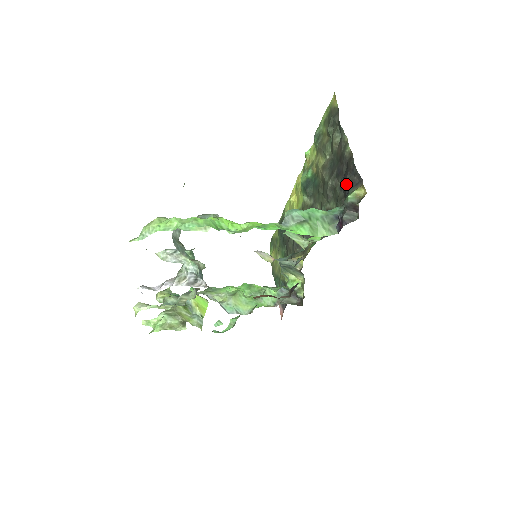
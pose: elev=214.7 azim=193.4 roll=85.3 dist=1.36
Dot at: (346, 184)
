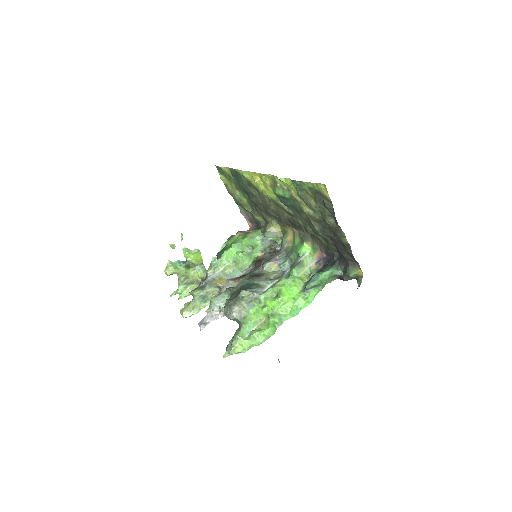
Dot at: (344, 258)
